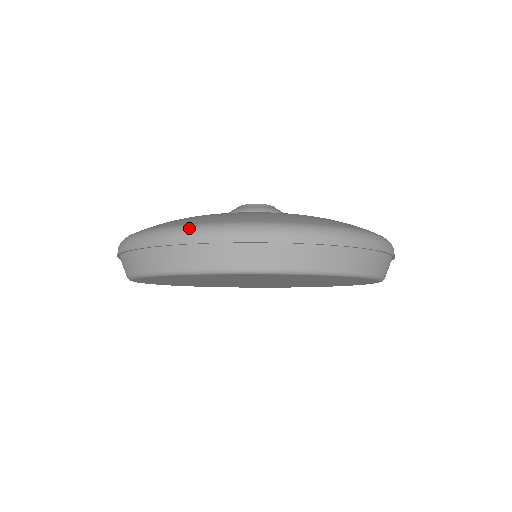
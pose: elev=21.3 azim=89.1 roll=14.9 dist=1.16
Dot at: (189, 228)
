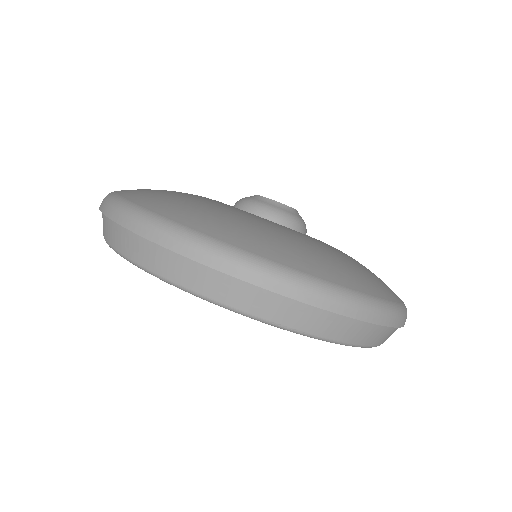
Dot at: (253, 261)
